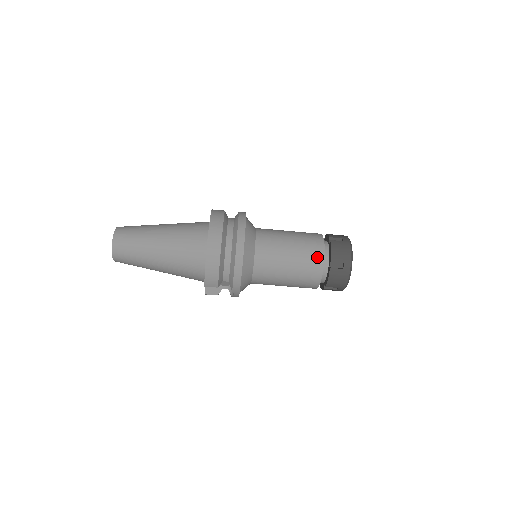
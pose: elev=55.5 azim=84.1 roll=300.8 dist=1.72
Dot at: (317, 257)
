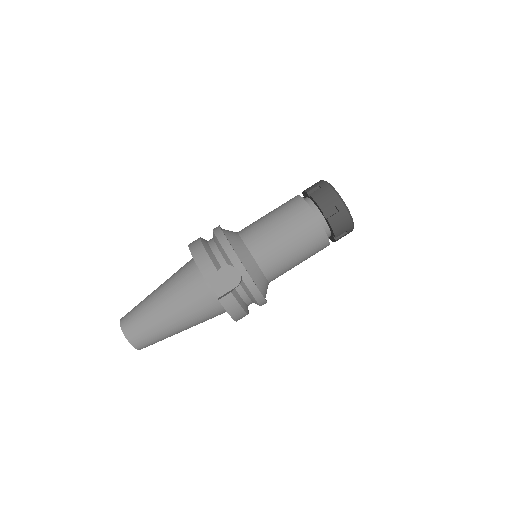
Dot at: (293, 200)
